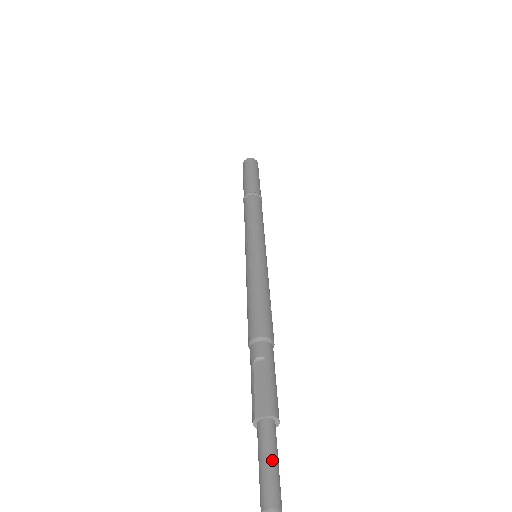
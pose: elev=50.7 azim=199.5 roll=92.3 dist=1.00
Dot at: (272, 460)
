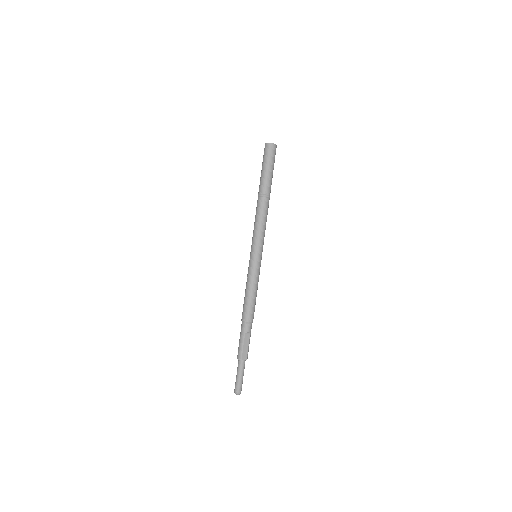
Dot at: occluded
